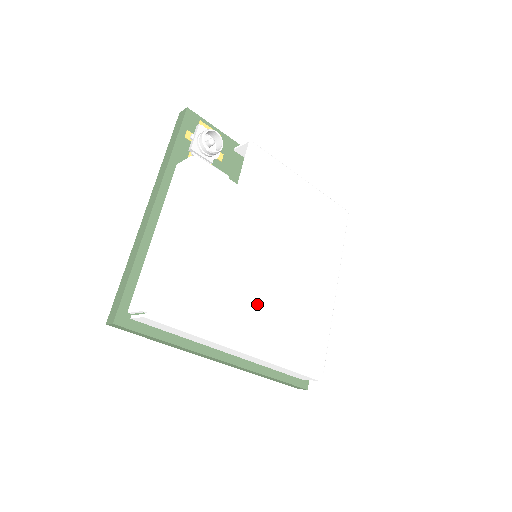
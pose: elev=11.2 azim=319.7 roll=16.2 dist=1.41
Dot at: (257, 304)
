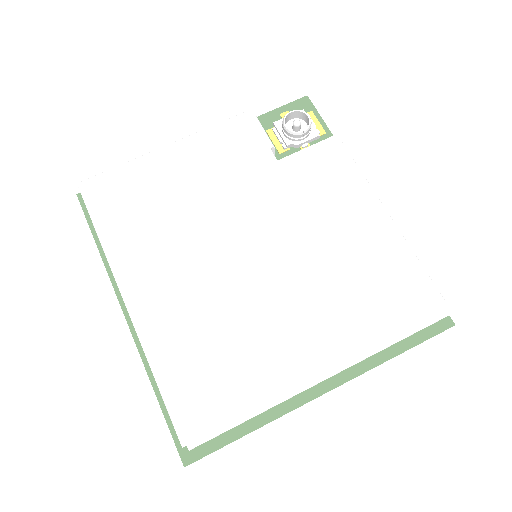
Dot at: (185, 275)
